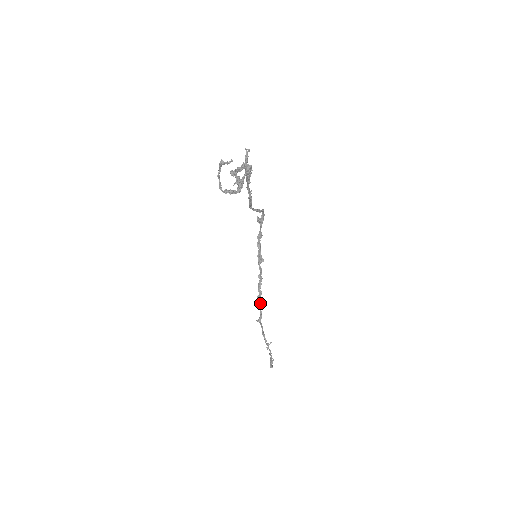
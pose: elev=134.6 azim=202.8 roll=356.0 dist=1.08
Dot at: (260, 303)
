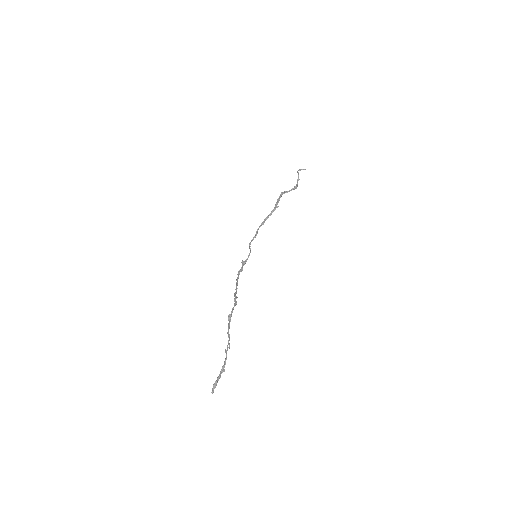
Dot at: (235, 303)
